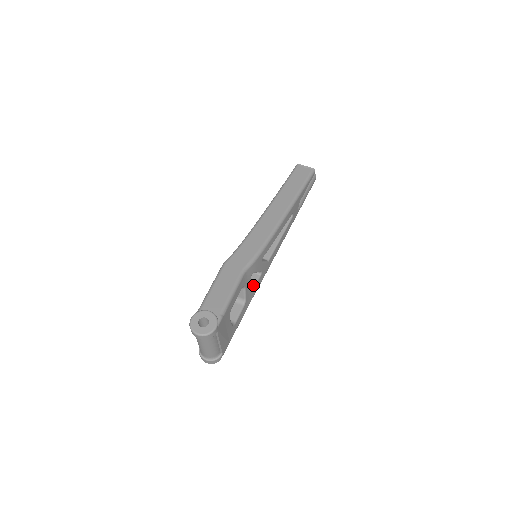
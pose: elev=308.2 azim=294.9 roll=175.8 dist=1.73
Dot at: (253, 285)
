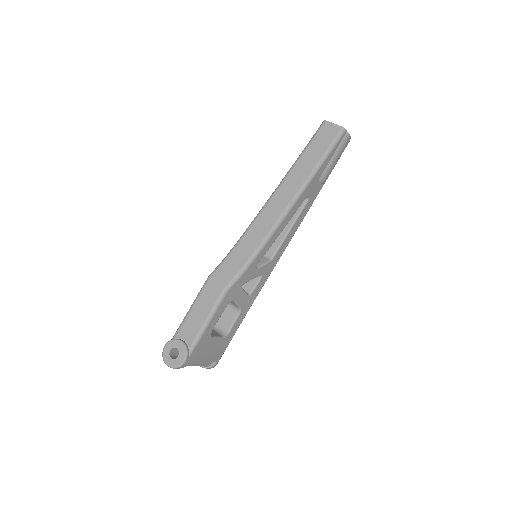
Dot at: (251, 290)
